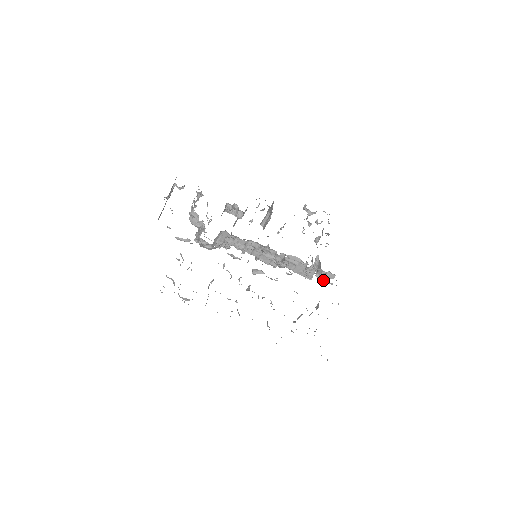
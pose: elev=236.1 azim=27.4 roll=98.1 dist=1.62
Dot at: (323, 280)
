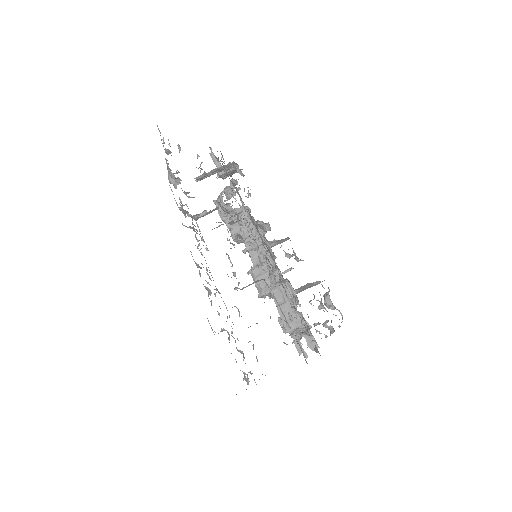
Dot at: (305, 328)
